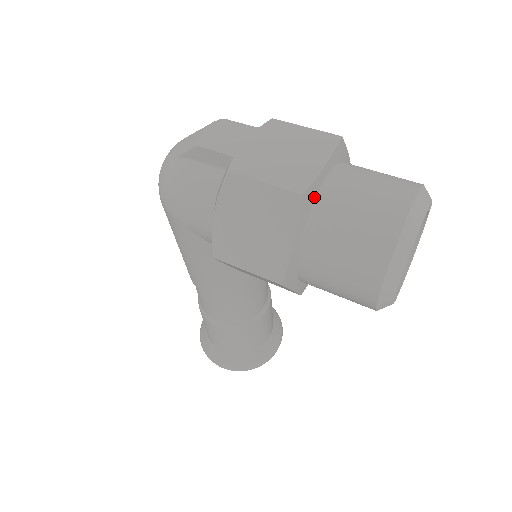
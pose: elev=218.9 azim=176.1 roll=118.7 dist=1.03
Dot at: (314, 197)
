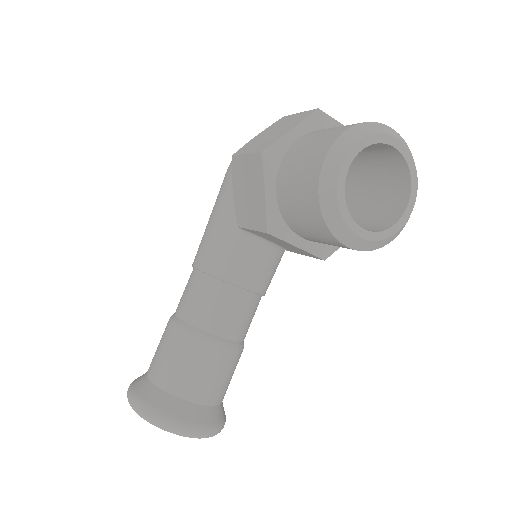
Dot at: (325, 128)
